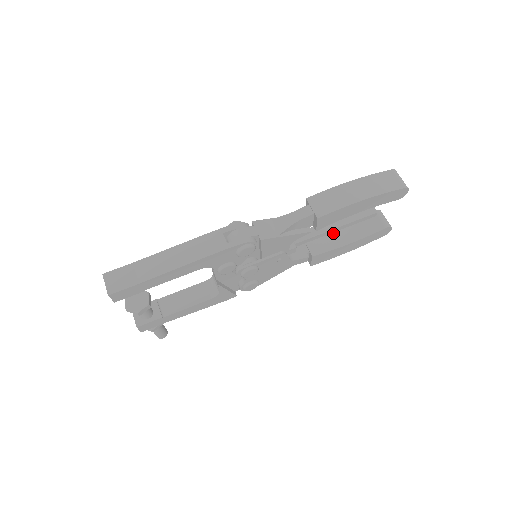
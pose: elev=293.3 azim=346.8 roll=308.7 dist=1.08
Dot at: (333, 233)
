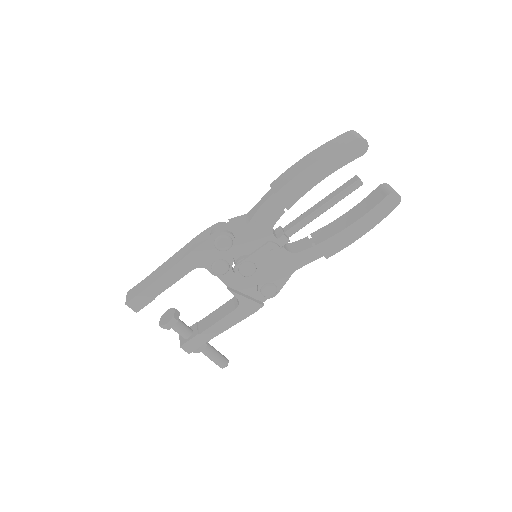
Dot at: (339, 220)
